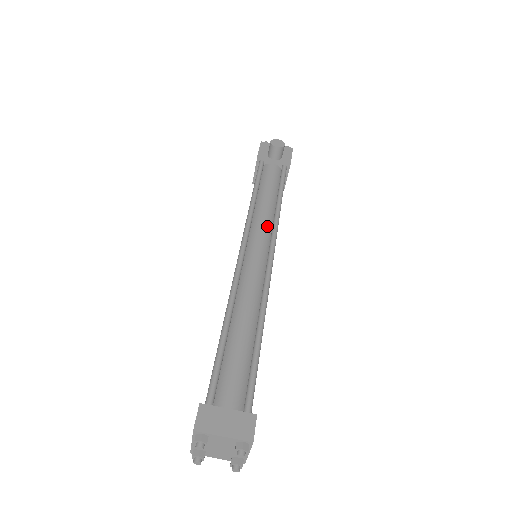
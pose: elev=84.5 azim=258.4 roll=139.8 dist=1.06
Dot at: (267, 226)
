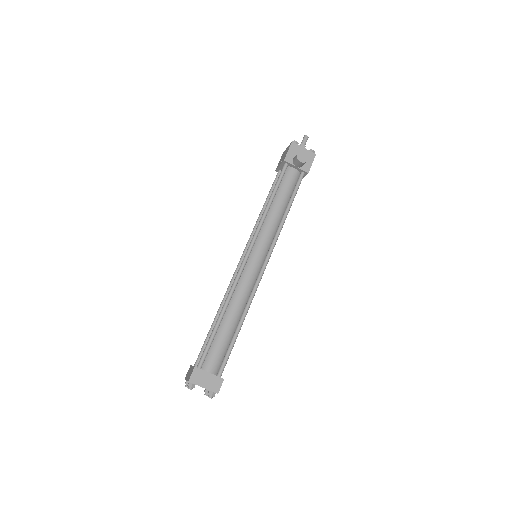
Dot at: (270, 236)
